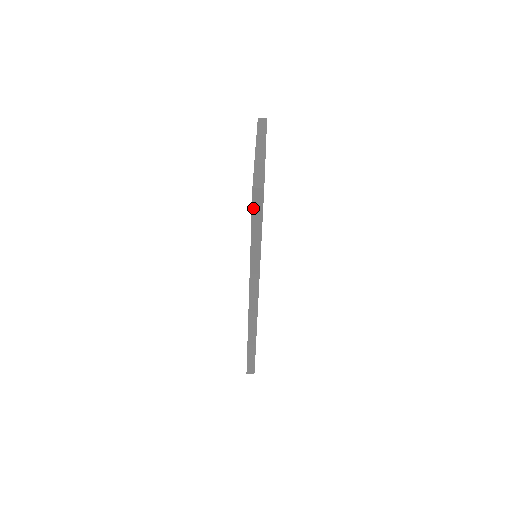
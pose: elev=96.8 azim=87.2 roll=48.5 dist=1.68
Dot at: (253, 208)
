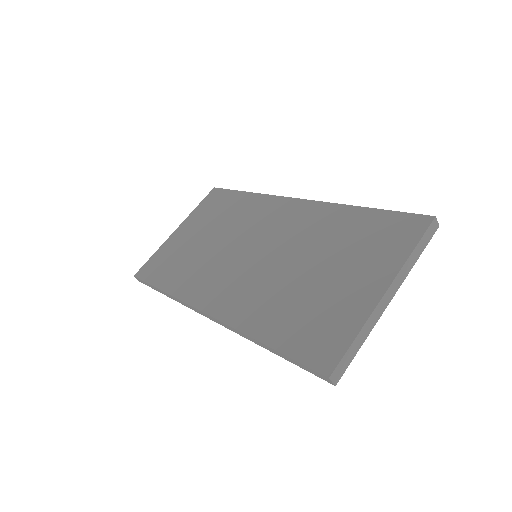
Dot at: (305, 366)
